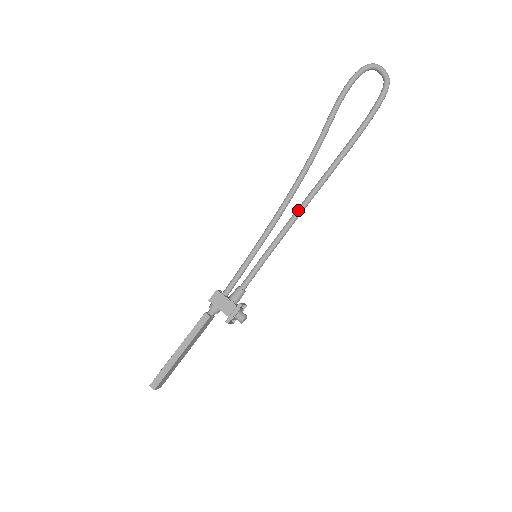
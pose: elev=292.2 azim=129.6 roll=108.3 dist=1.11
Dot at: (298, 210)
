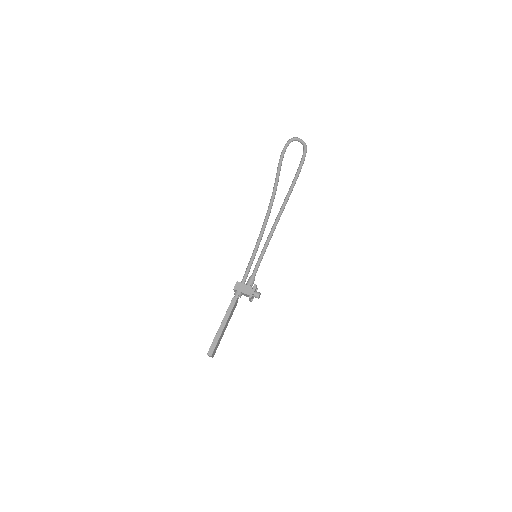
Dot at: (275, 223)
